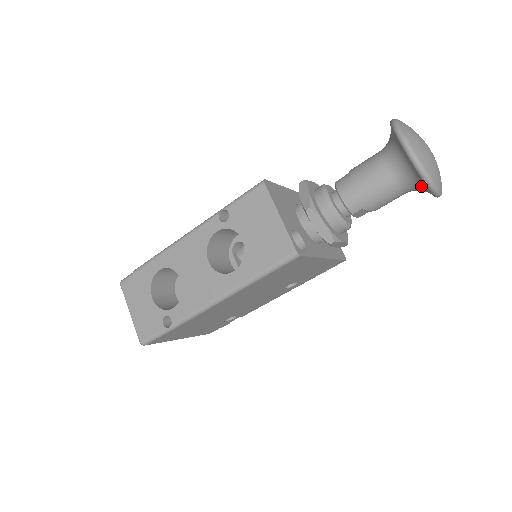
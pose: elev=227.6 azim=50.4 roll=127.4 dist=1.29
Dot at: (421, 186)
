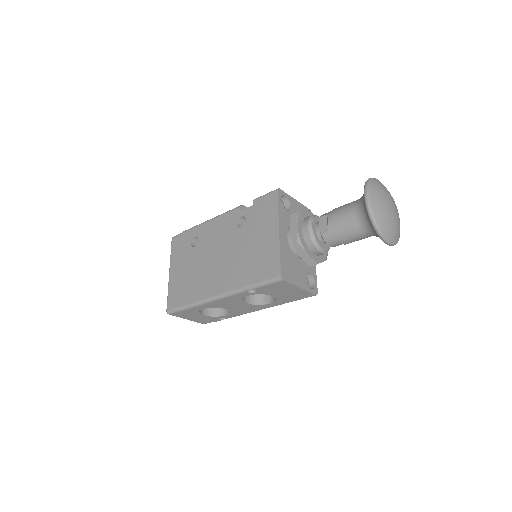
Dot at: occluded
